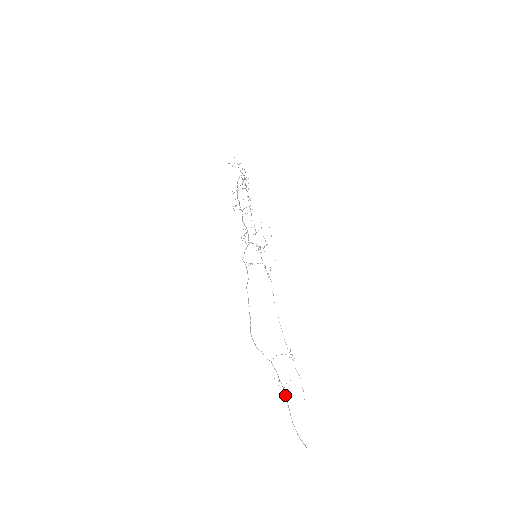
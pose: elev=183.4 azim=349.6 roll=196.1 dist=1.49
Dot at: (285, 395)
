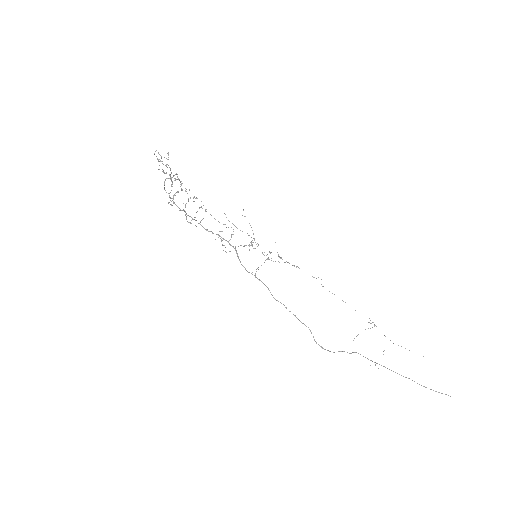
Dot at: occluded
